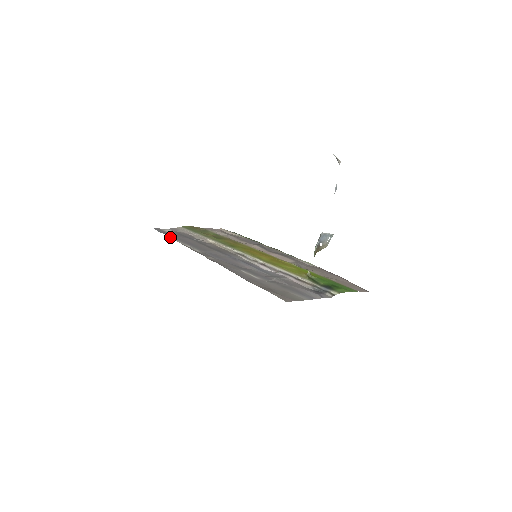
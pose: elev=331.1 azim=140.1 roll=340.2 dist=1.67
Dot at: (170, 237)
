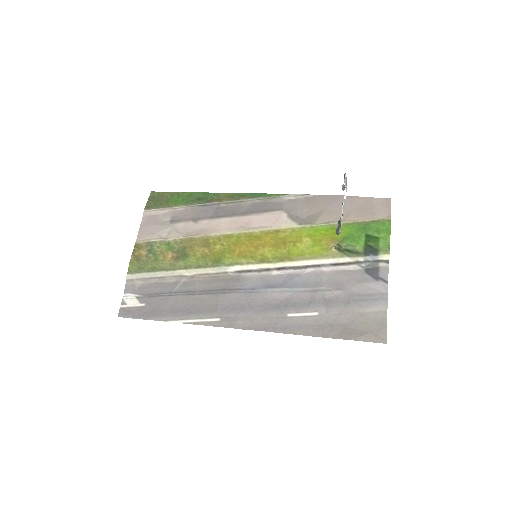
Dot at: occluded
